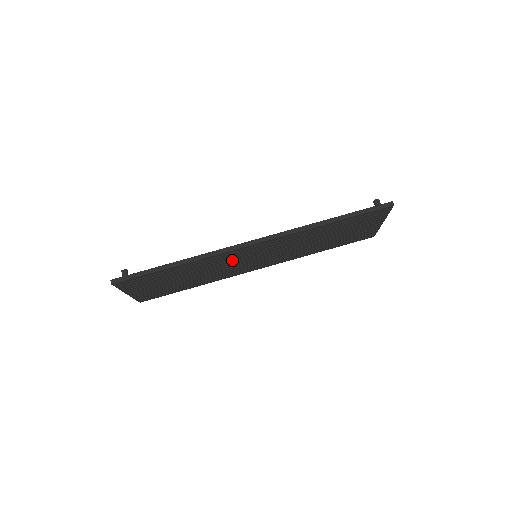
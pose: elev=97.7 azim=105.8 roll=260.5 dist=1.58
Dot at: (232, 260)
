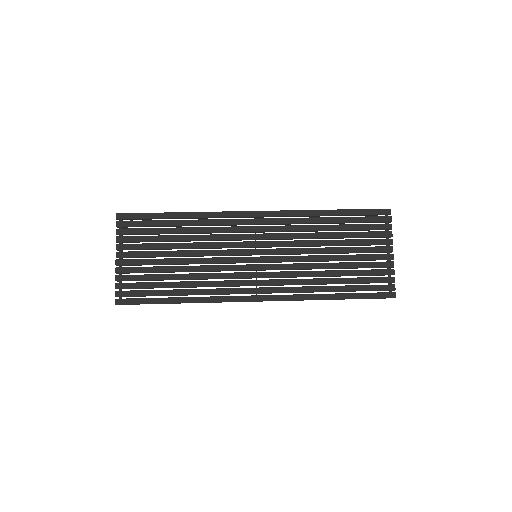
Dot at: (231, 242)
